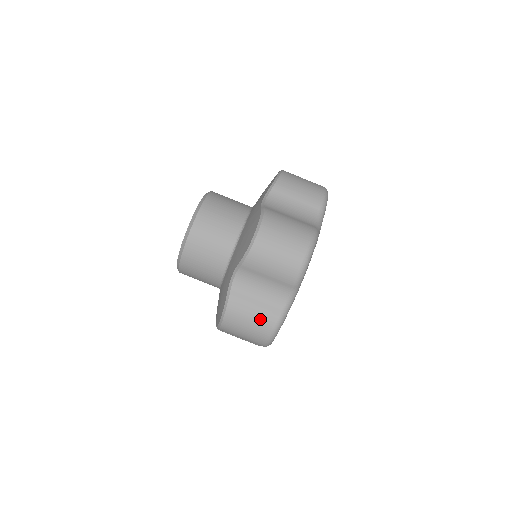
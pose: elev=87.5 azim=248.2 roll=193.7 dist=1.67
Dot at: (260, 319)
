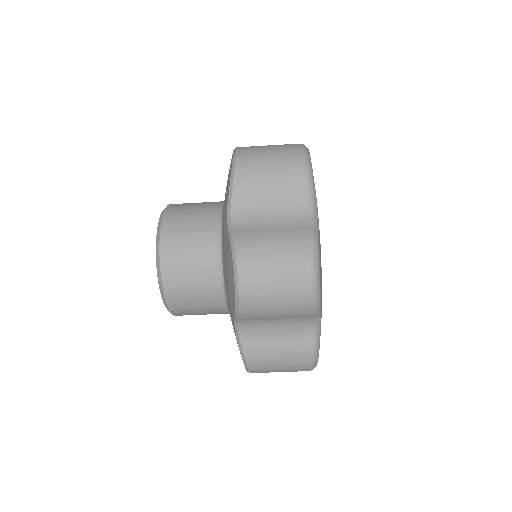
Dot at: (290, 358)
